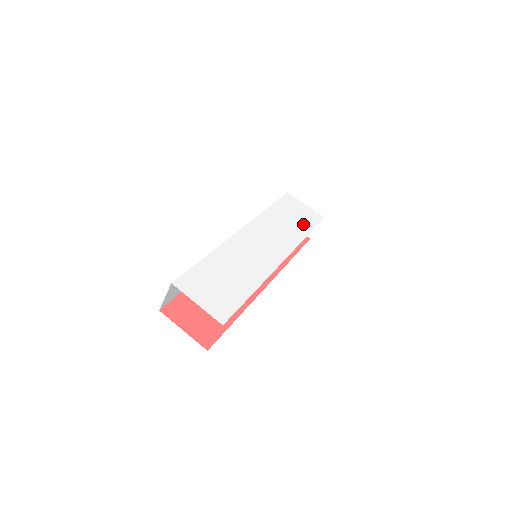
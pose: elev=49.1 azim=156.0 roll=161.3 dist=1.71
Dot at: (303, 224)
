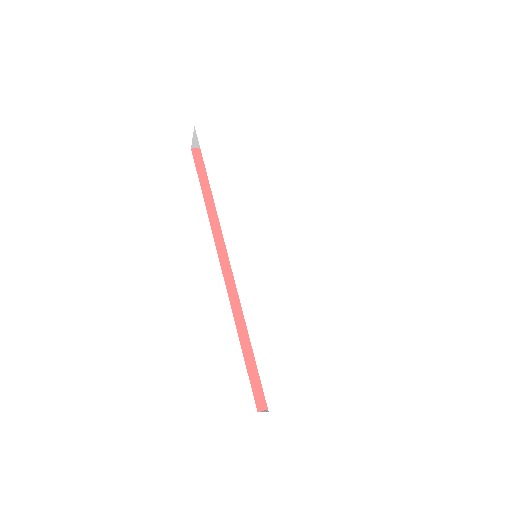
Dot at: (253, 162)
